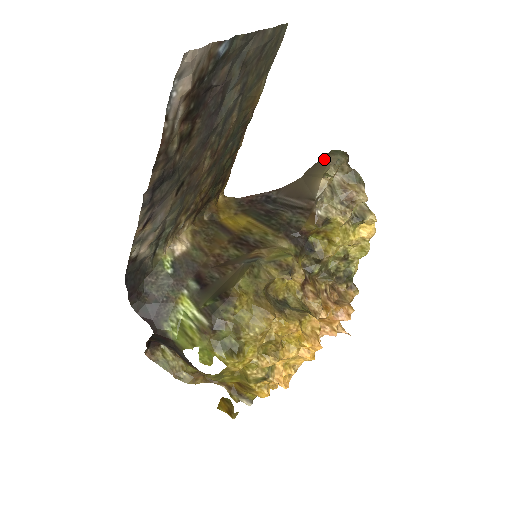
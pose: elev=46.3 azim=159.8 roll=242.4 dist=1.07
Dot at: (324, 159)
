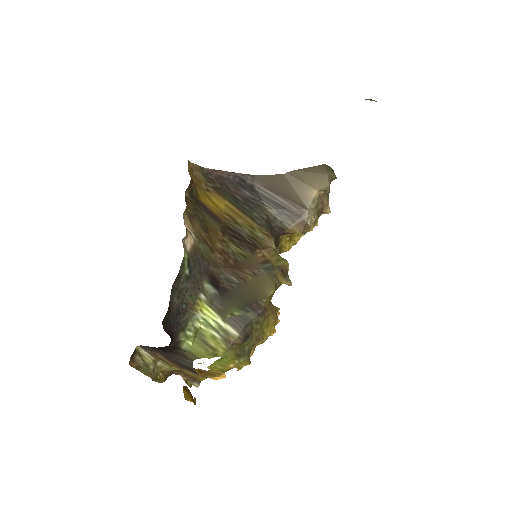
Dot at: (319, 171)
